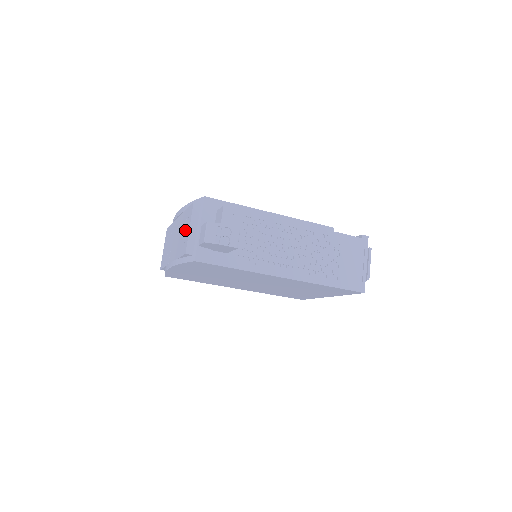
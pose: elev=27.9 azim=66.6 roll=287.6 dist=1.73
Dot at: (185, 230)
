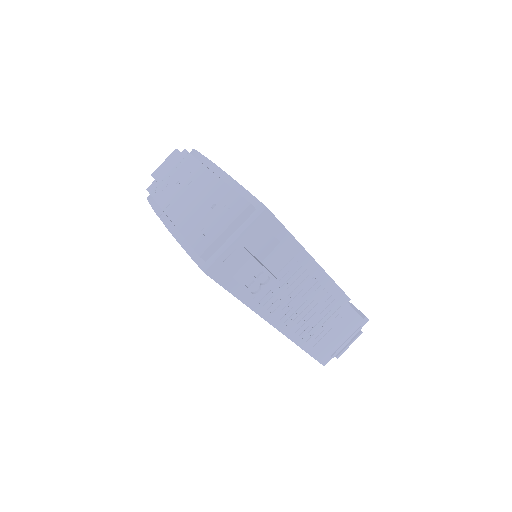
Dot at: (215, 219)
